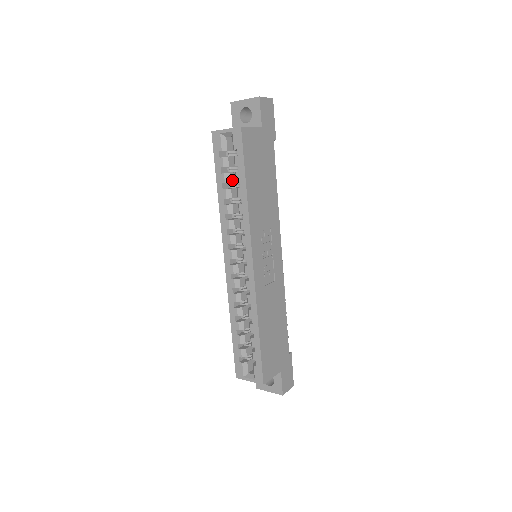
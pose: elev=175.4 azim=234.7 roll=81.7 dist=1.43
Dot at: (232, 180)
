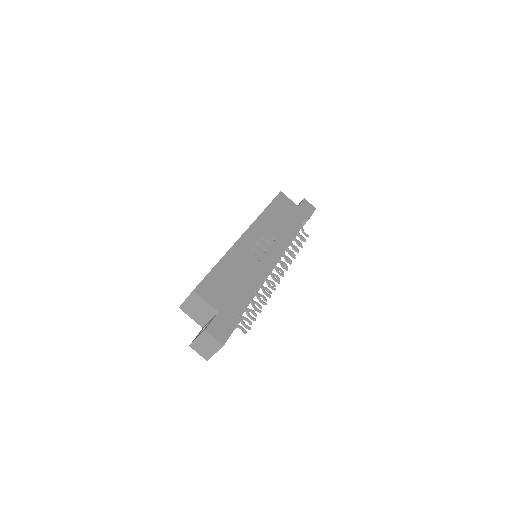
Dot at: occluded
